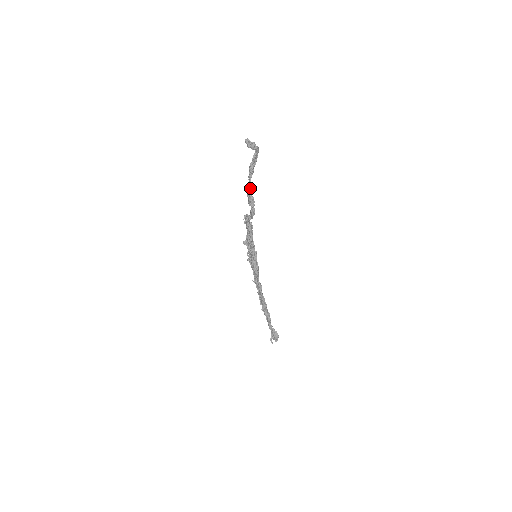
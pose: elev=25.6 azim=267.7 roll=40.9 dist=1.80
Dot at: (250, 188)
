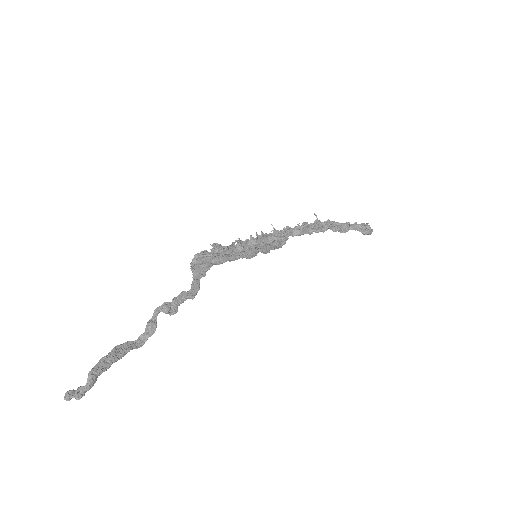
Dot at: (149, 328)
